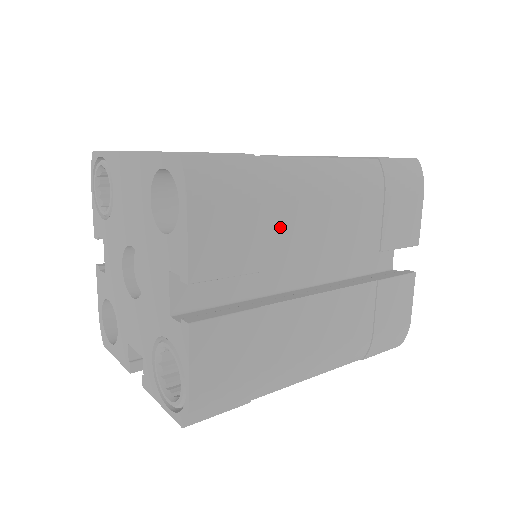
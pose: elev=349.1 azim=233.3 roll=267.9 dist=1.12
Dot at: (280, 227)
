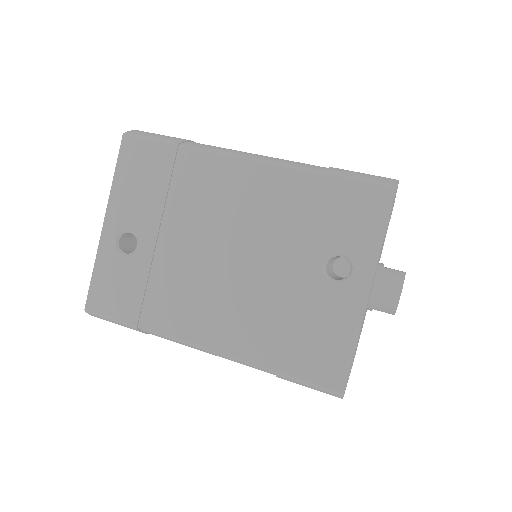
Dot at: occluded
